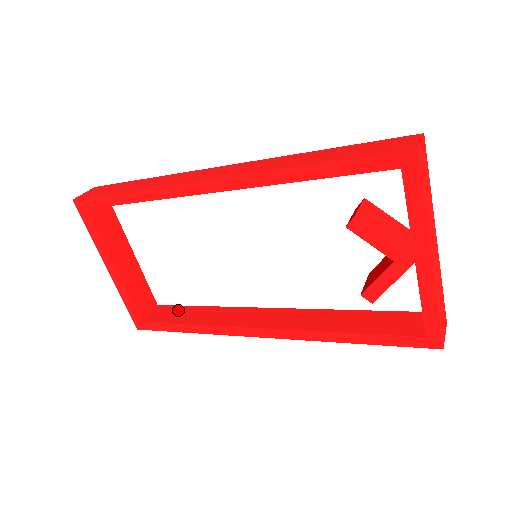
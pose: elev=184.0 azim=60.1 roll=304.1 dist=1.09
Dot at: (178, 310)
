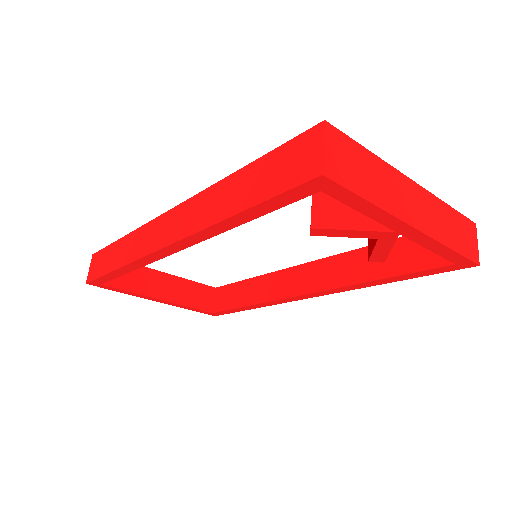
Dot at: (233, 290)
